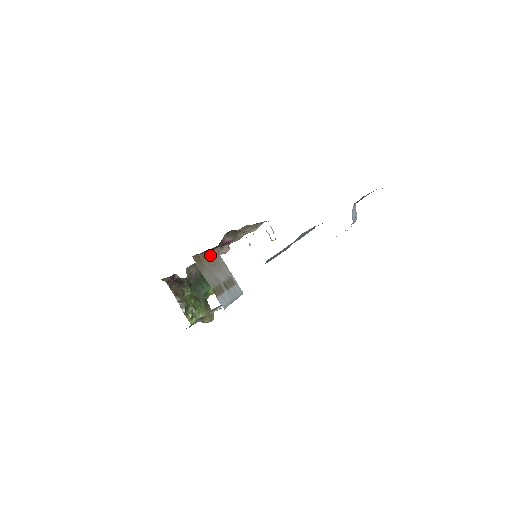
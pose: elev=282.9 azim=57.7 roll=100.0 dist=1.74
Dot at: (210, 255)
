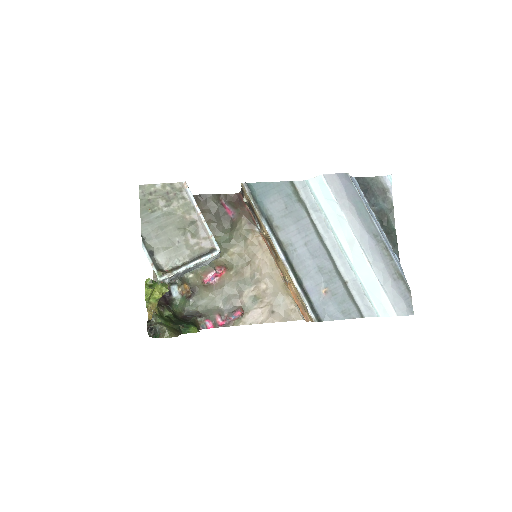
Dot at: occluded
